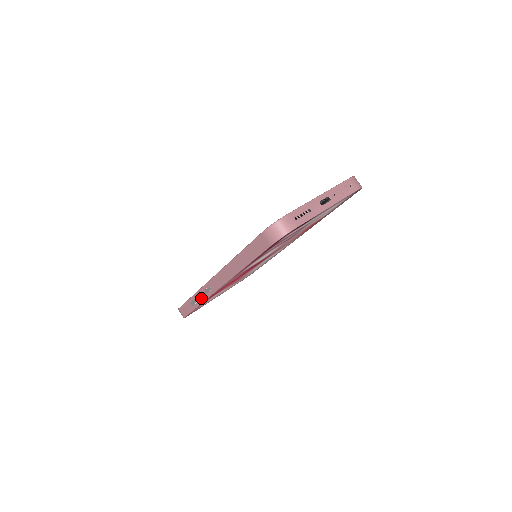
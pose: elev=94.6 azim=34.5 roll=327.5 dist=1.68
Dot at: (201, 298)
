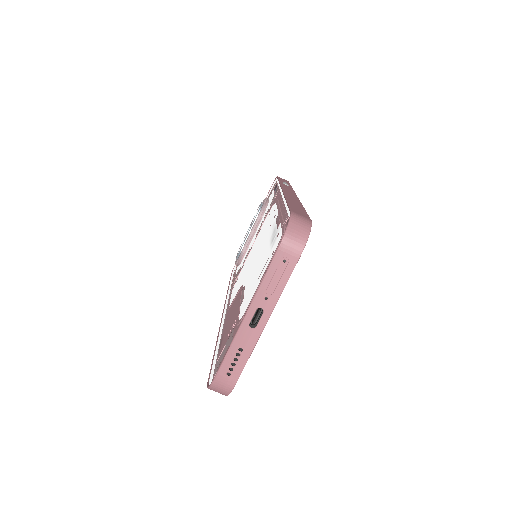
Dot at: occluded
